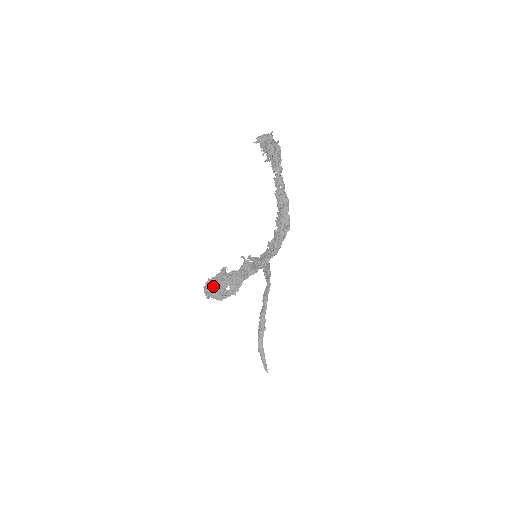
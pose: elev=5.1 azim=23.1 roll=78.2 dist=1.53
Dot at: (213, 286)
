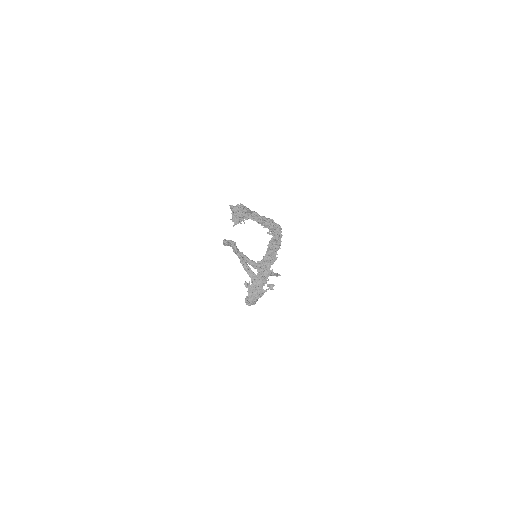
Dot at: occluded
